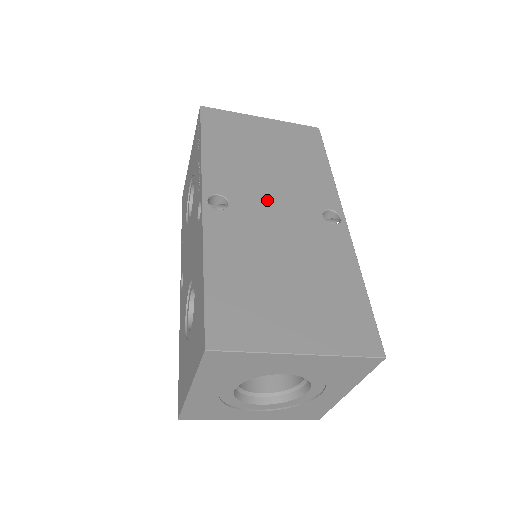
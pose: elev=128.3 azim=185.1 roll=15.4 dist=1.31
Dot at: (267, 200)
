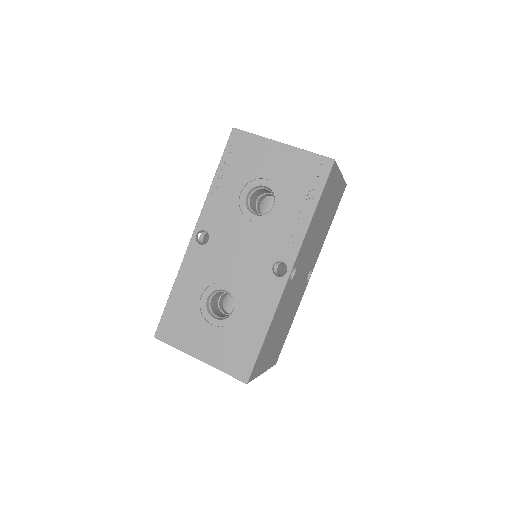
Dot at: (304, 267)
